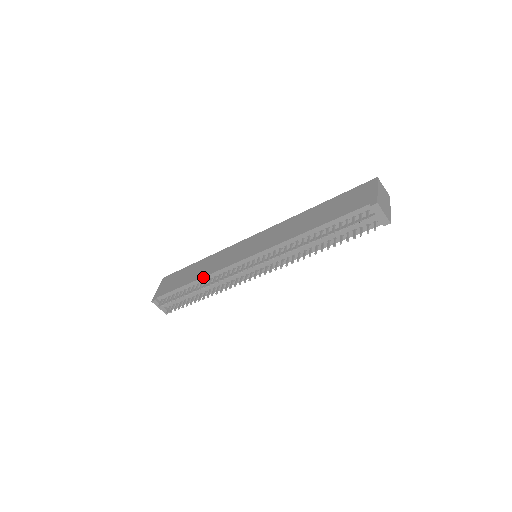
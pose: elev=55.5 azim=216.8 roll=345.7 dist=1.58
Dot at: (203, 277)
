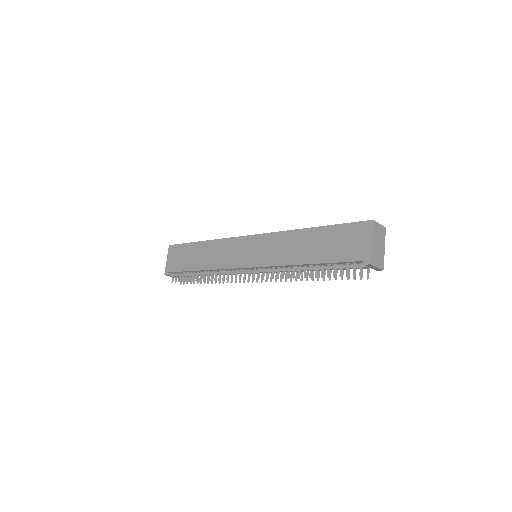
Dot at: (209, 270)
